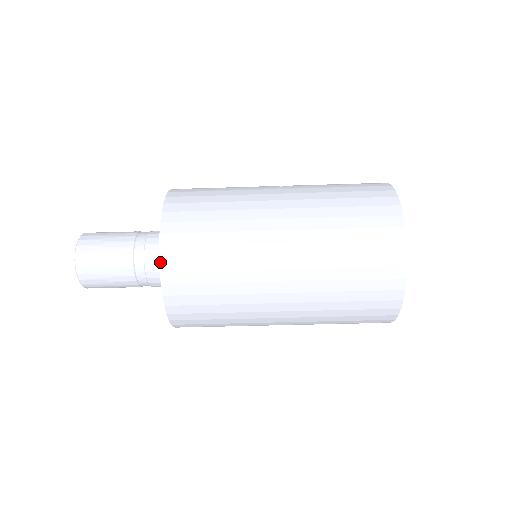
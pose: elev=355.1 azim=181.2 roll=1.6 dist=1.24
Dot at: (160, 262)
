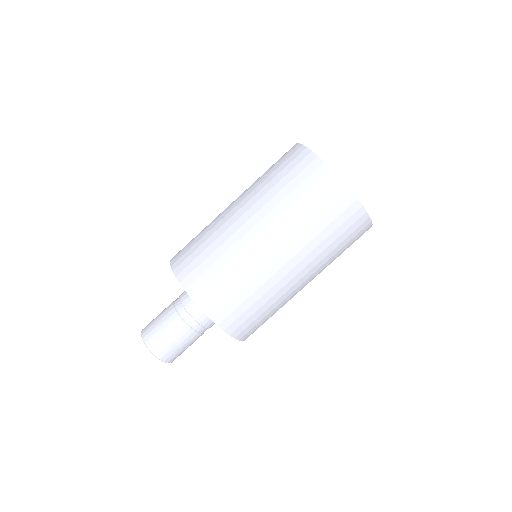
Dot at: (170, 263)
